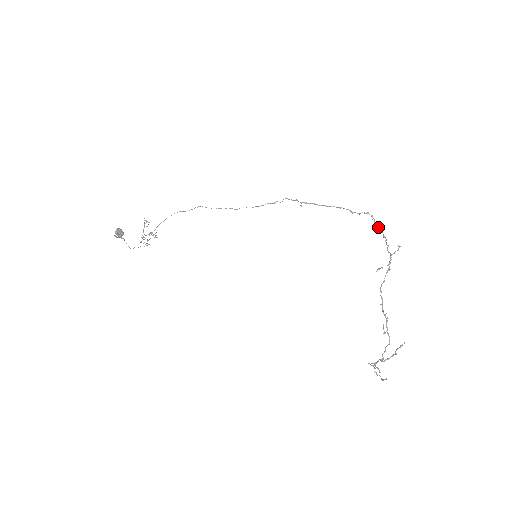
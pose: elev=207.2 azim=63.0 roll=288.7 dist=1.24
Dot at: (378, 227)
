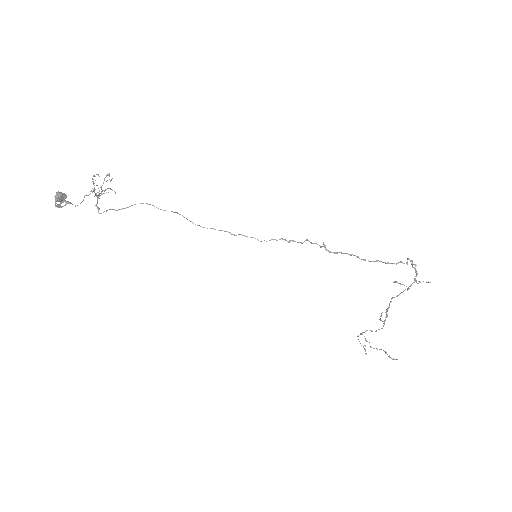
Dot at: occluded
